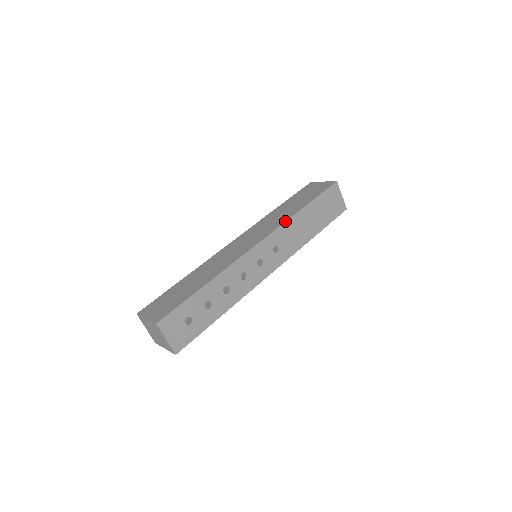
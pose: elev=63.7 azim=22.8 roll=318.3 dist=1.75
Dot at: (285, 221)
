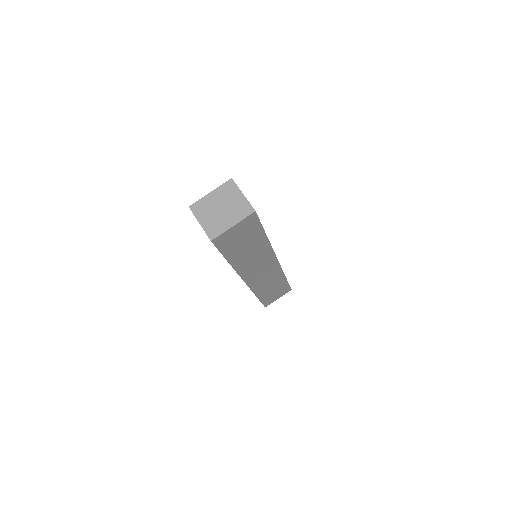
Dot at: occluded
